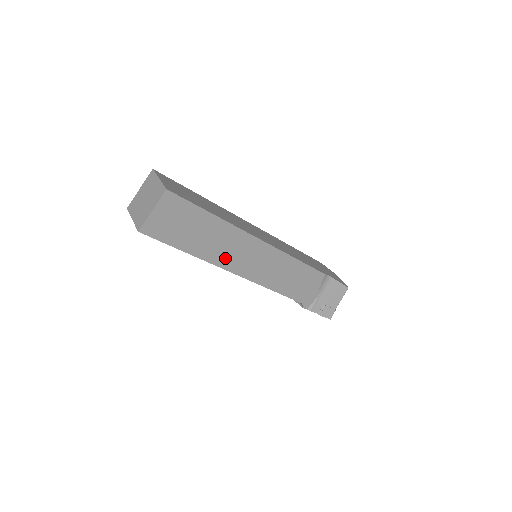
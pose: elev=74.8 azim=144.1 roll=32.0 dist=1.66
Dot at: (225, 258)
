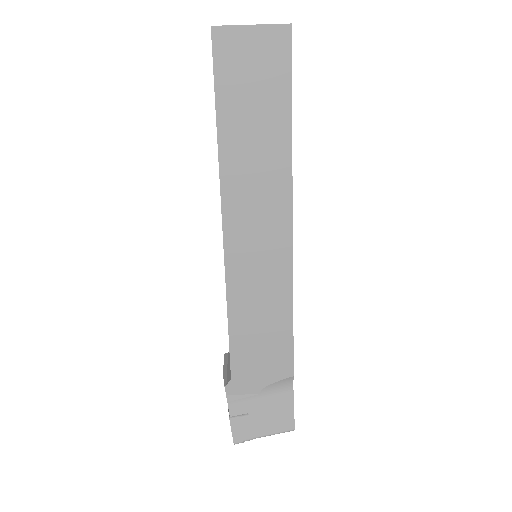
Dot at: (238, 192)
